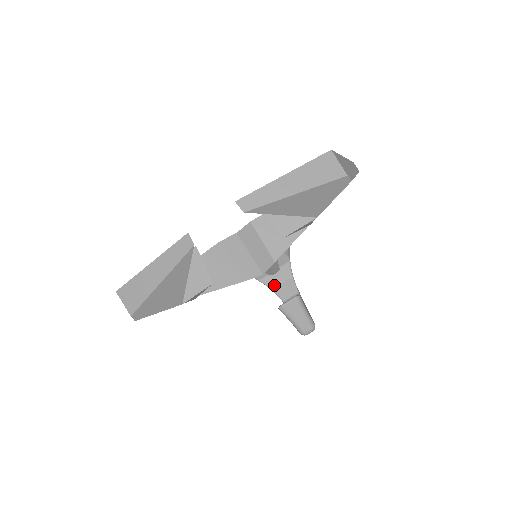
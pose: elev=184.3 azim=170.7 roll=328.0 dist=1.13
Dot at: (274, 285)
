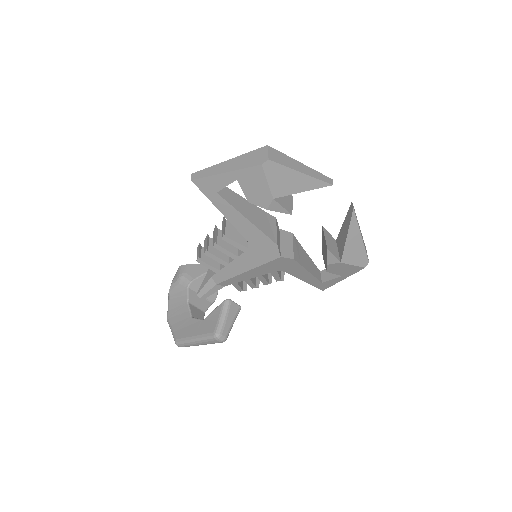
Dot at: (192, 303)
